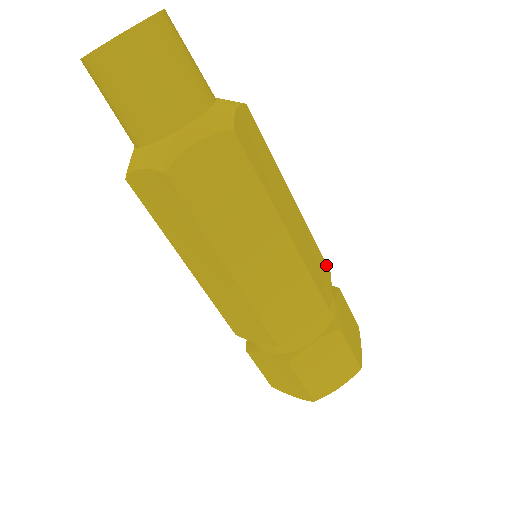
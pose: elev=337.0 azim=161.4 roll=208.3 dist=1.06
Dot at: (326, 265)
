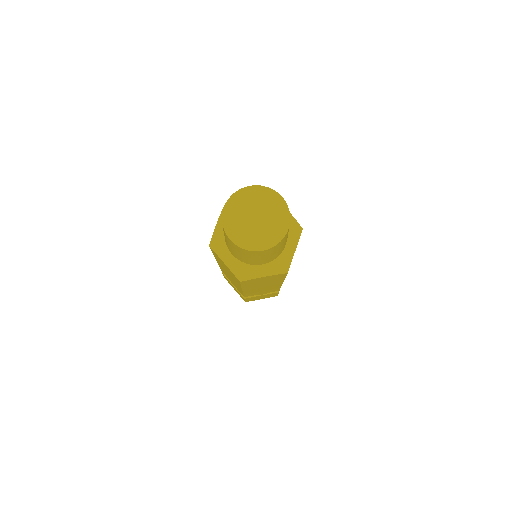
Dot at: occluded
